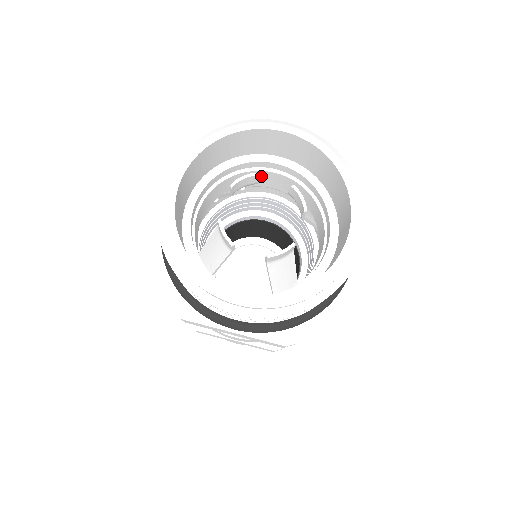
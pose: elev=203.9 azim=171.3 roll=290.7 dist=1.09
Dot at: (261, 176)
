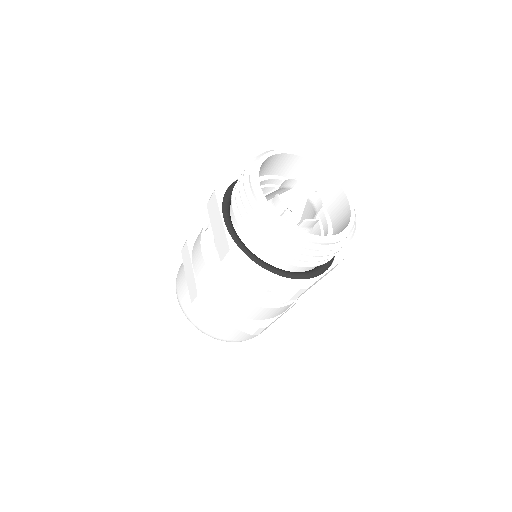
Dot at: (280, 195)
